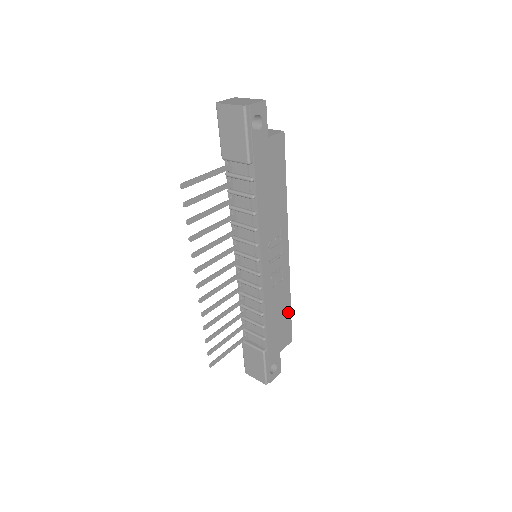
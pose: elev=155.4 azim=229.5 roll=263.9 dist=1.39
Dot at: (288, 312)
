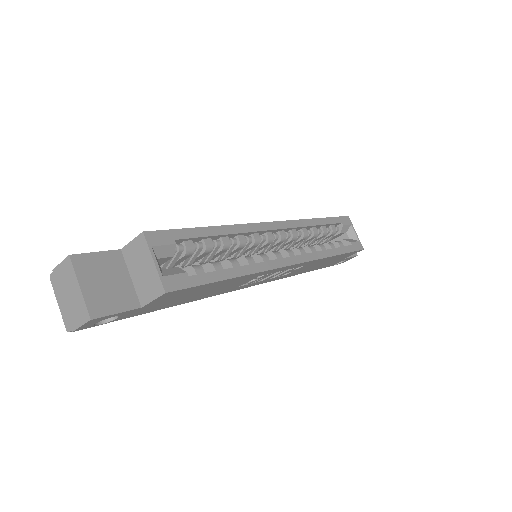
Dot at: (337, 256)
